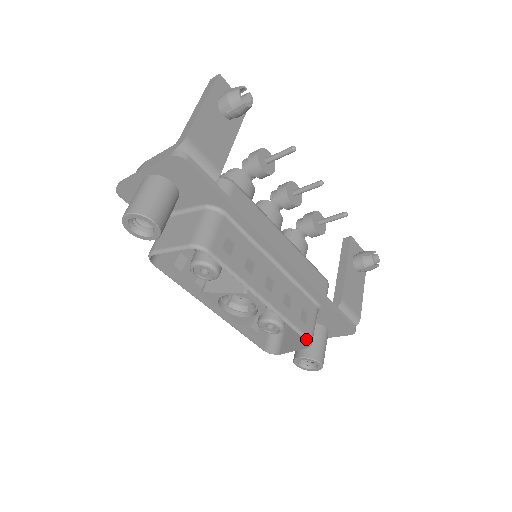
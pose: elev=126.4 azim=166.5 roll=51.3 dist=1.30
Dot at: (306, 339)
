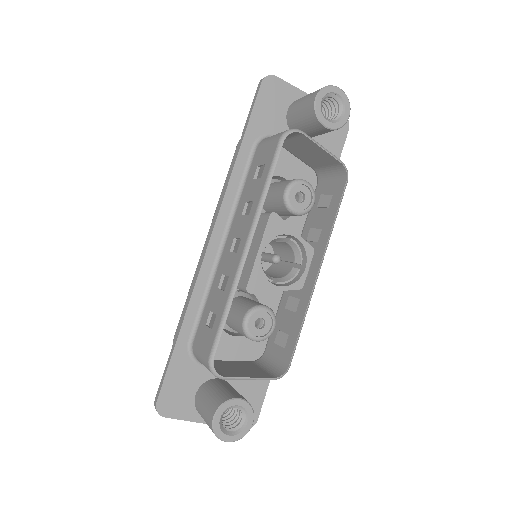
Dot at: (291, 361)
